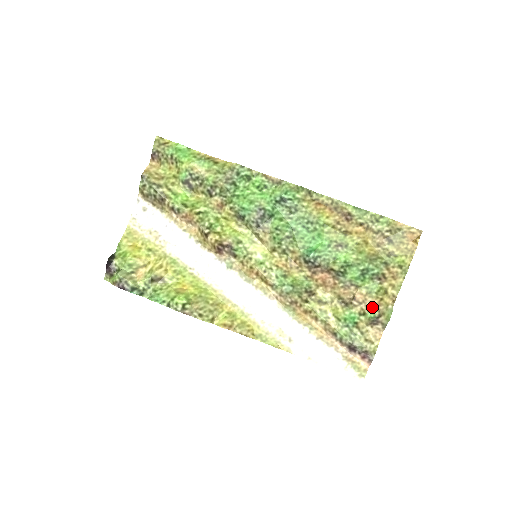
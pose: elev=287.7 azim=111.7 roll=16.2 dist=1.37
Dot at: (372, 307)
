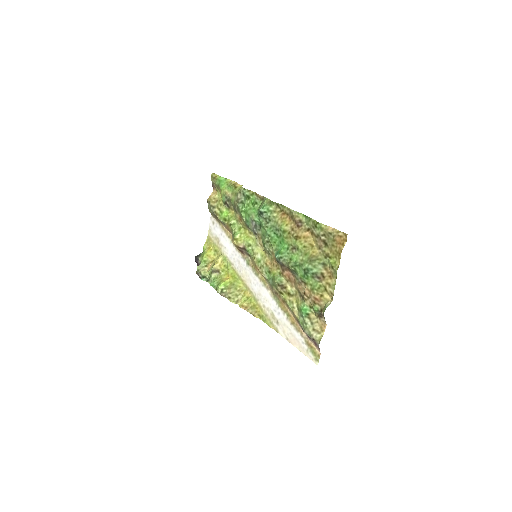
Dot at: (315, 302)
